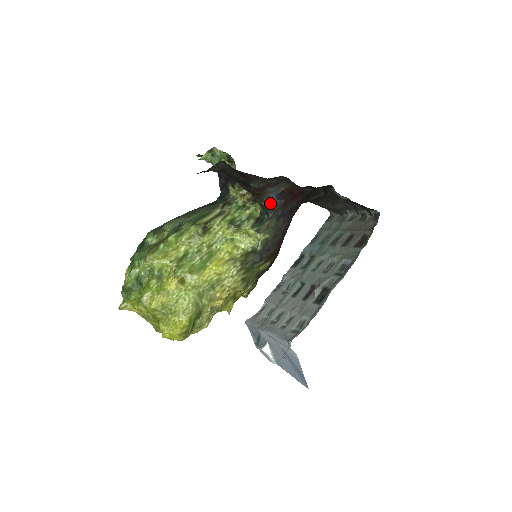
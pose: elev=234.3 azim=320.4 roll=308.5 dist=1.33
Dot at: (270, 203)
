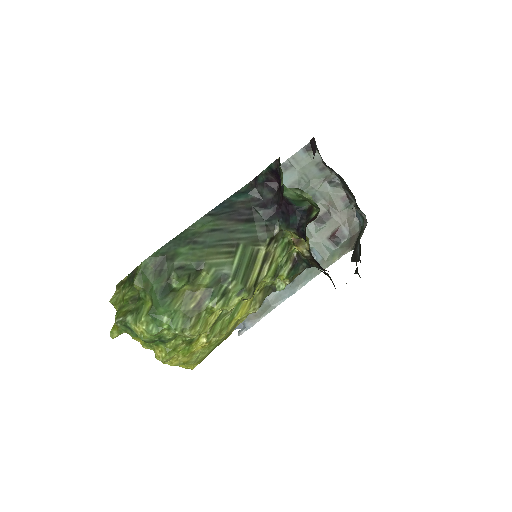
Dot at: occluded
